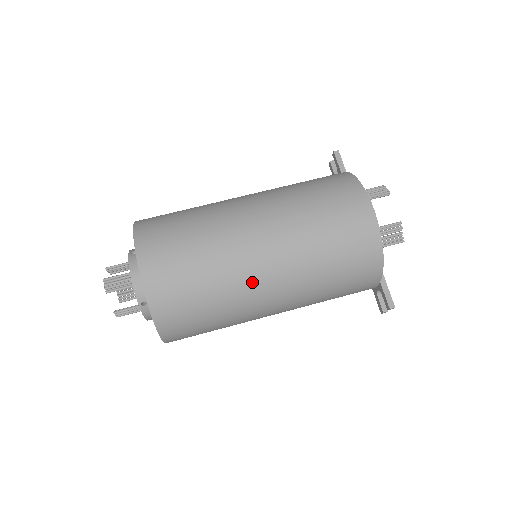
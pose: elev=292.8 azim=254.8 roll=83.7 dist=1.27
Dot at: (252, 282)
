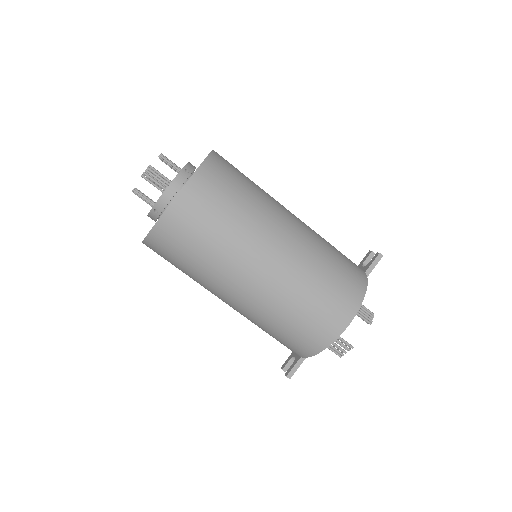
Dot at: (230, 282)
